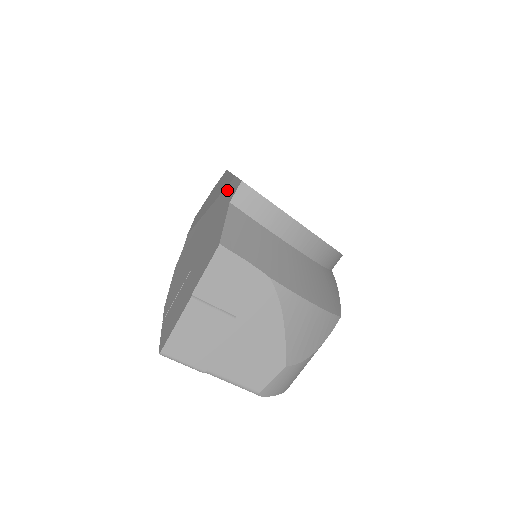
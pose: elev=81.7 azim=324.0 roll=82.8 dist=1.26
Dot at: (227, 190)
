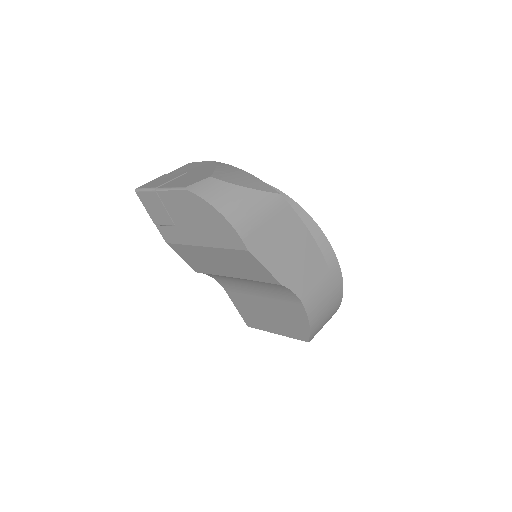
Dot at: occluded
